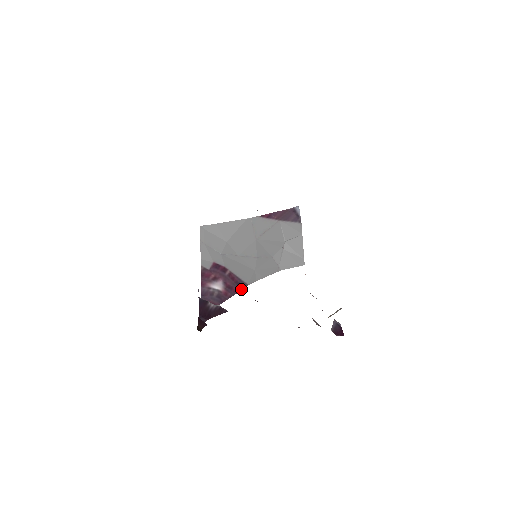
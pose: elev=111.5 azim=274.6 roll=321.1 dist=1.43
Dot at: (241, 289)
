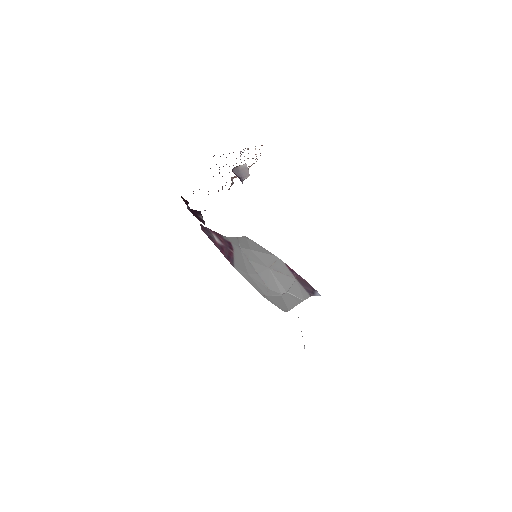
Dot at: (227, 259)
